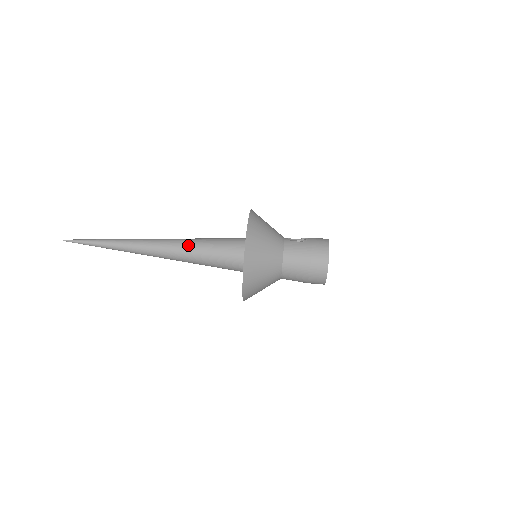
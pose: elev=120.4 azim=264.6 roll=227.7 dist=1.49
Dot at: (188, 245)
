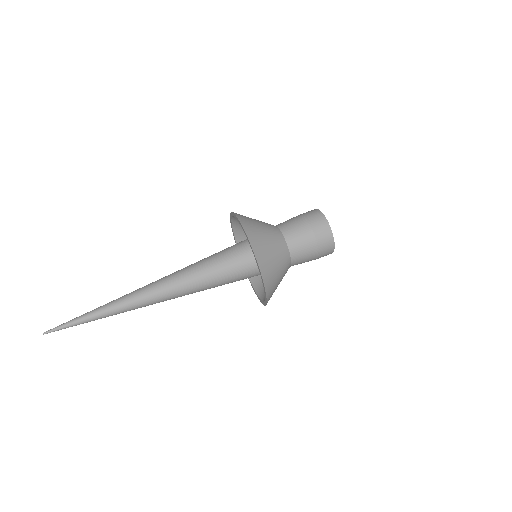
Dot at: (183, 269)
